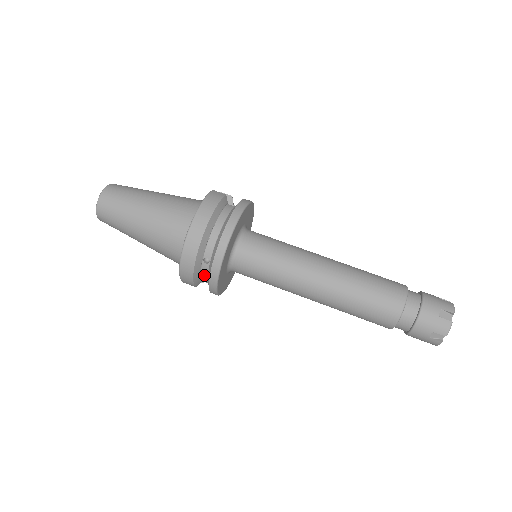
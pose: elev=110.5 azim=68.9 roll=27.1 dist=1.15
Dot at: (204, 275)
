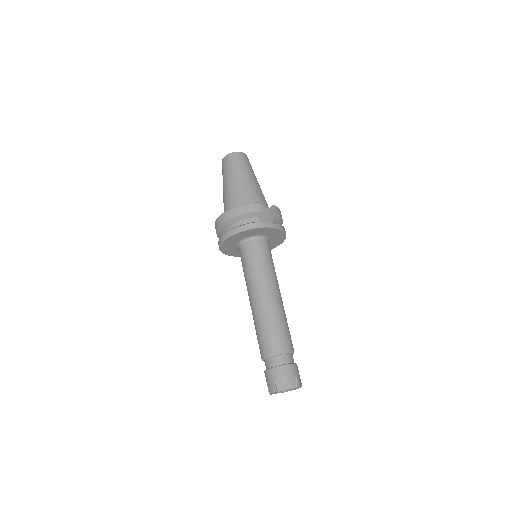
Dot at: occluded
